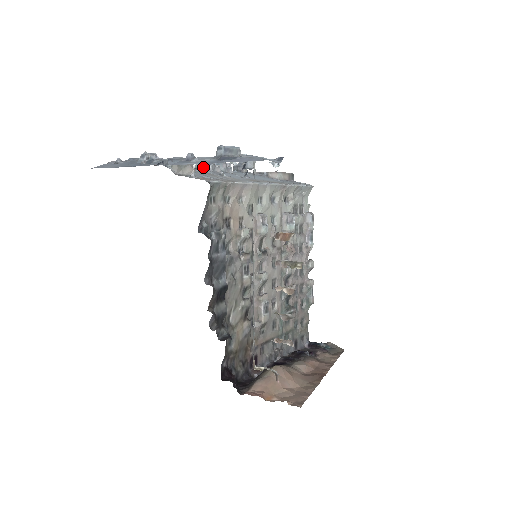
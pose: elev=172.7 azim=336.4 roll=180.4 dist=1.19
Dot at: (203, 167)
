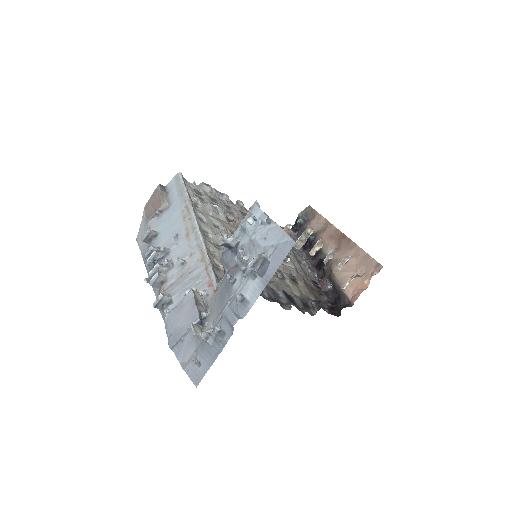
Dot at: (163, 276)
